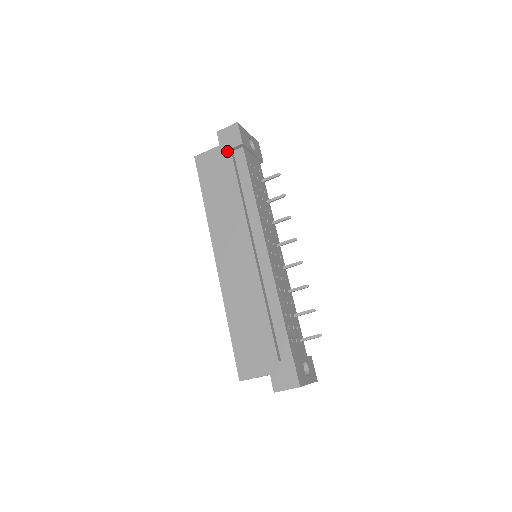
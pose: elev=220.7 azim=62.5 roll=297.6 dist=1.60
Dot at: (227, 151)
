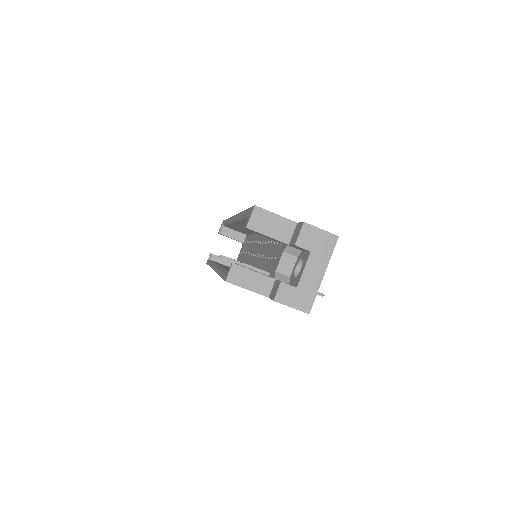
Dot at: occluded
